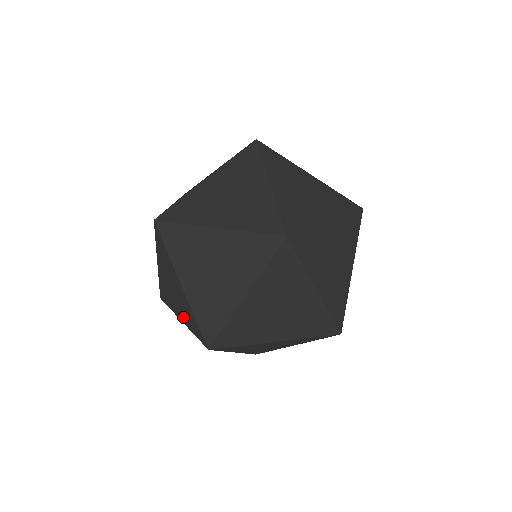
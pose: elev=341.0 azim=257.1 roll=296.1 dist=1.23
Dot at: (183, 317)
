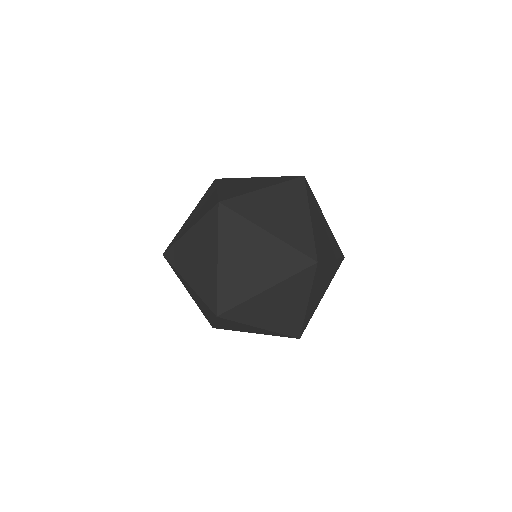
Dot at: (270, 277)
